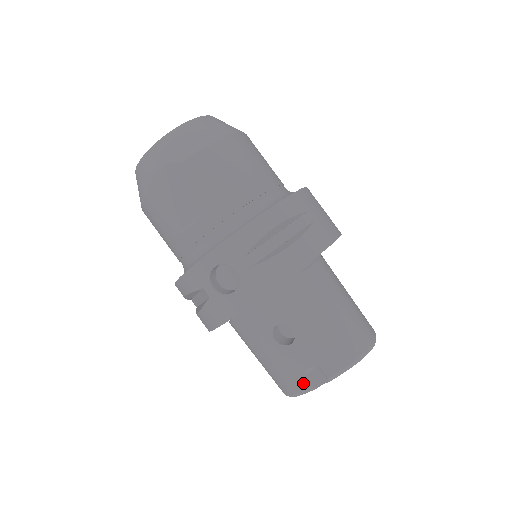
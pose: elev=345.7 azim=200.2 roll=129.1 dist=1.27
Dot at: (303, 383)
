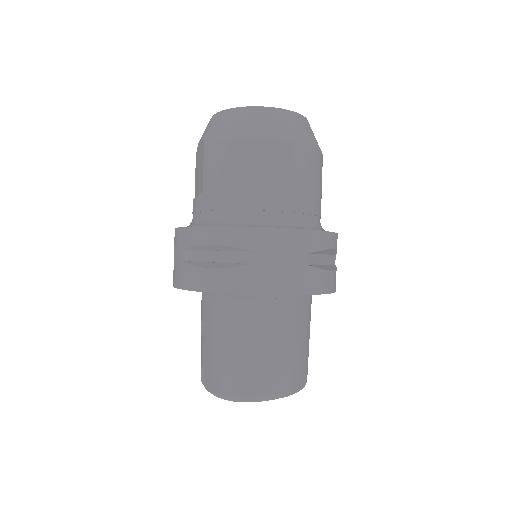
Dot at: (201, 372)
